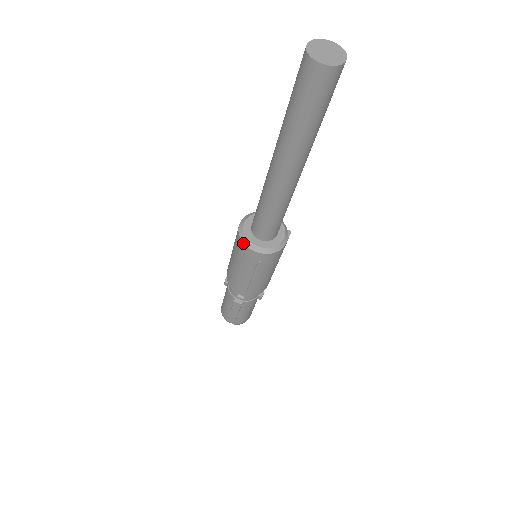
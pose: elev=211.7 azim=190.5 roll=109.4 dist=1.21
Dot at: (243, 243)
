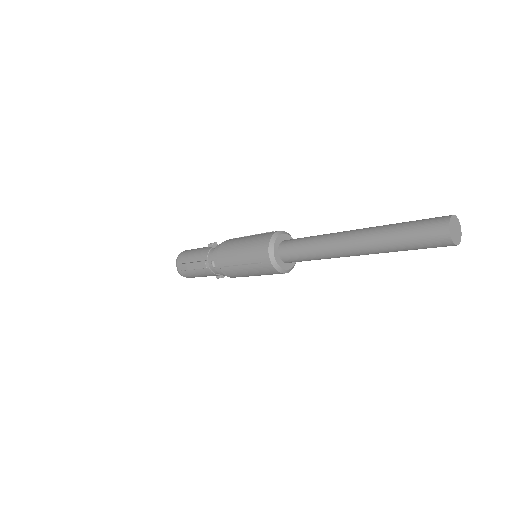
Dot at: (269, 244)
